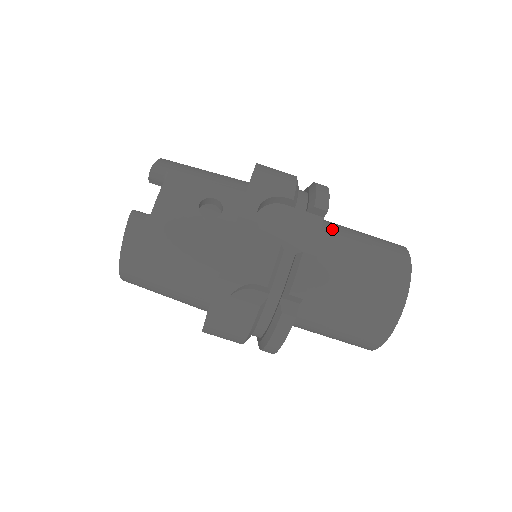
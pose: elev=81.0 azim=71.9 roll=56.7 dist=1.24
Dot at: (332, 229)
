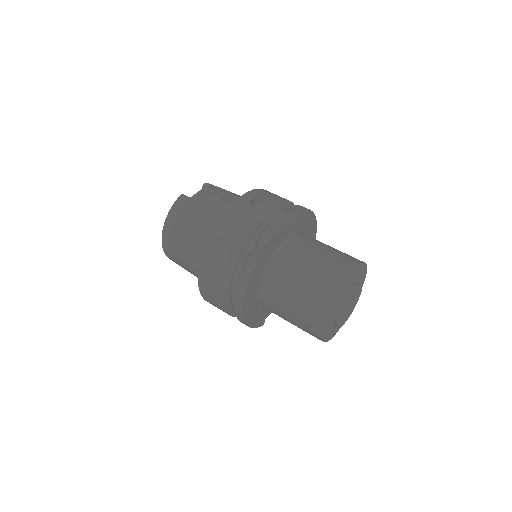
Dot at: (310, 237)
